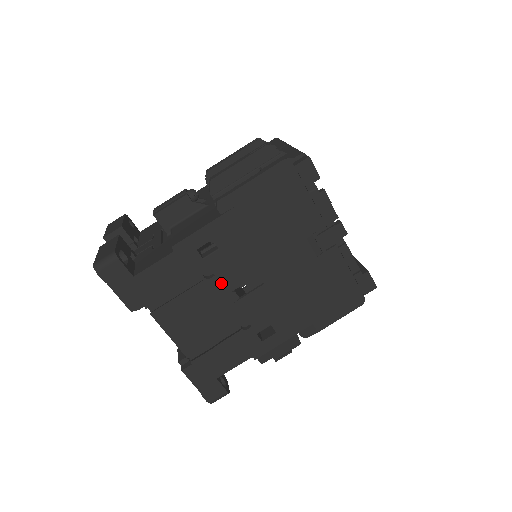
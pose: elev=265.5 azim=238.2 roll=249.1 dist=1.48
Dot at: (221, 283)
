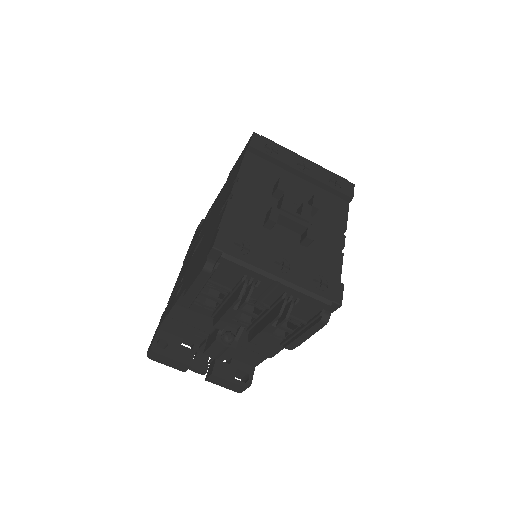
Dot at: occluded
